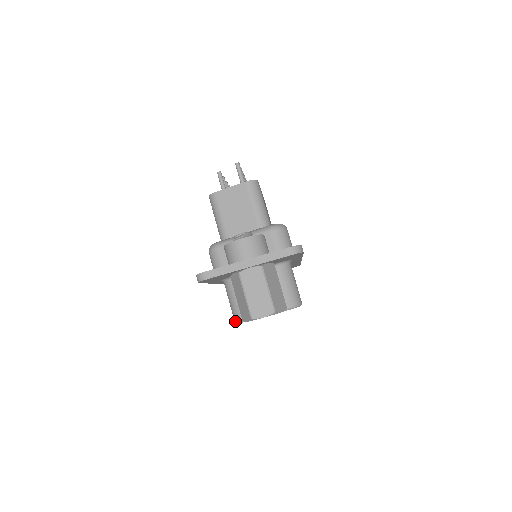
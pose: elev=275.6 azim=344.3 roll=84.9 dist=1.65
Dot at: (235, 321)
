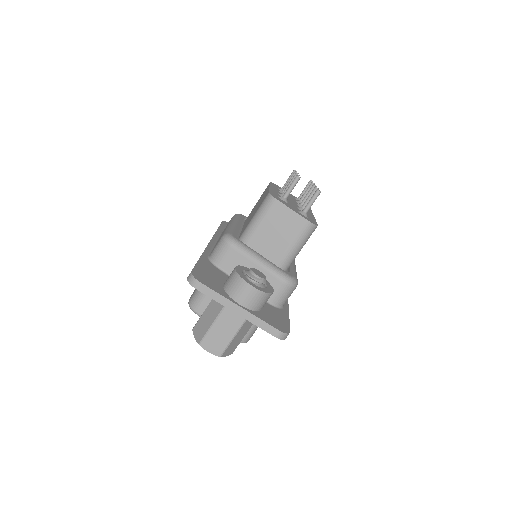
Dot at: (189, 303)
